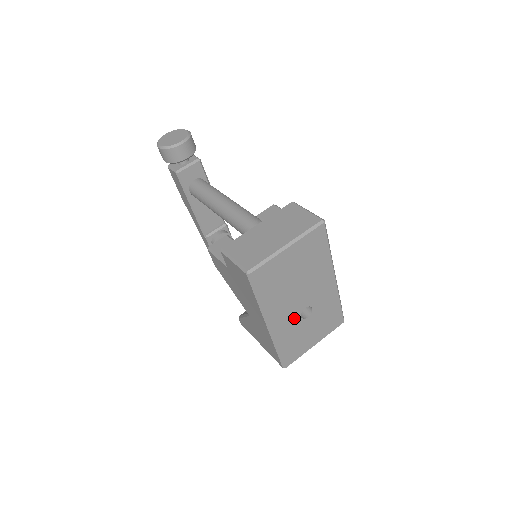
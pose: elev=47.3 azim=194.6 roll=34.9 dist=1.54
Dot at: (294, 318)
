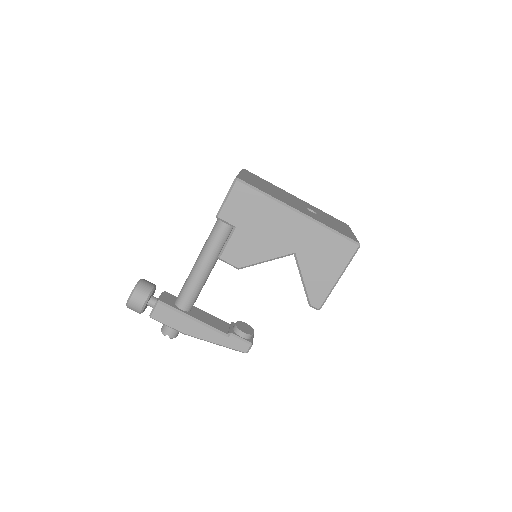
Dot at: (309, 212)
